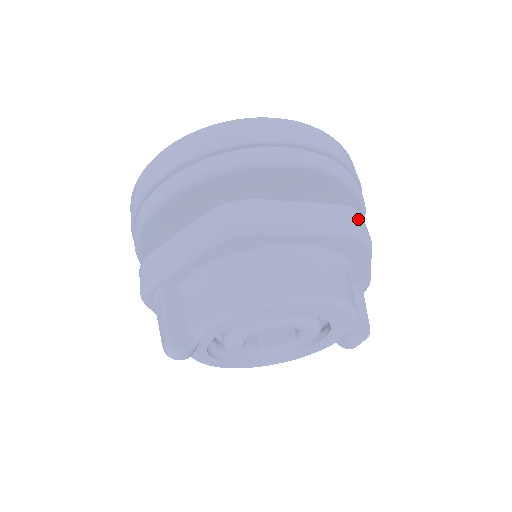
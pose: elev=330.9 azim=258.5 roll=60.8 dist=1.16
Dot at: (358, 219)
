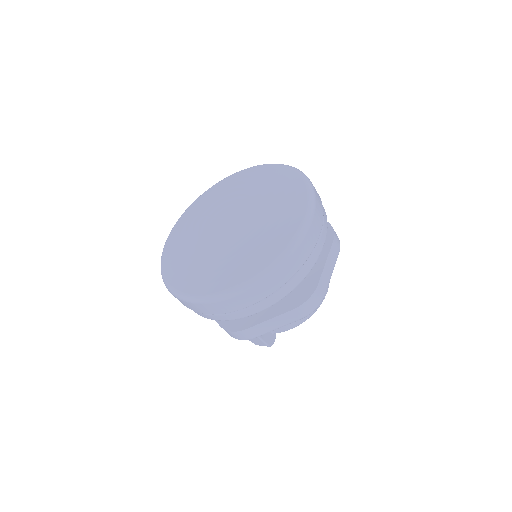
Dot at: (337, 236)
